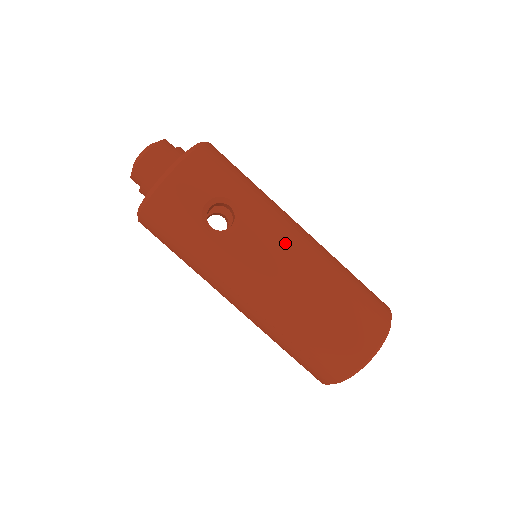
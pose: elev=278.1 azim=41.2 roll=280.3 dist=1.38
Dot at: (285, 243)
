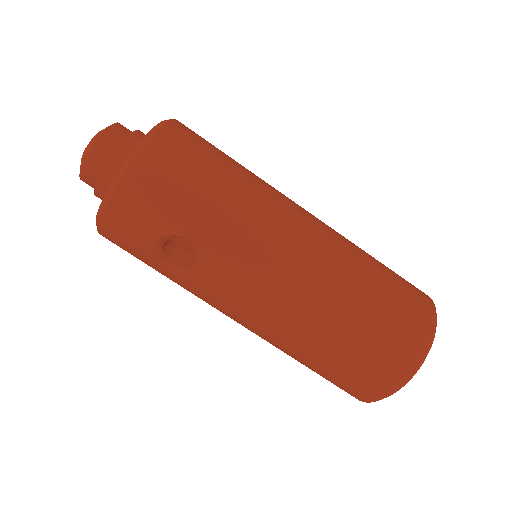
Dot at: (264, 282)
